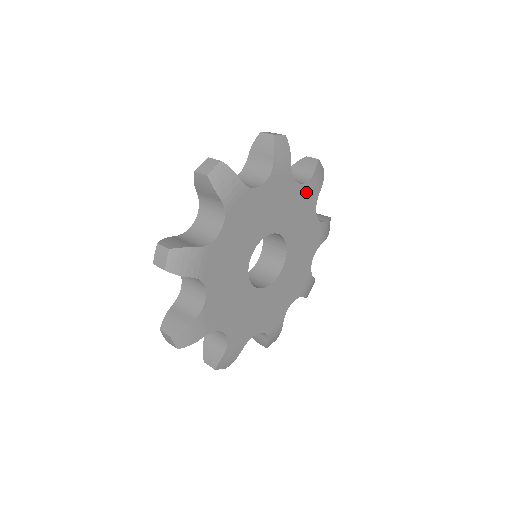
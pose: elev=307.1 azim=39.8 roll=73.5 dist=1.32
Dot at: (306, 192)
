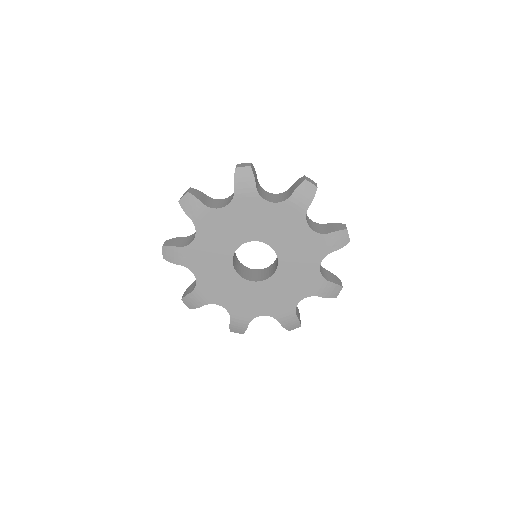
Dot at: (316, 240)
